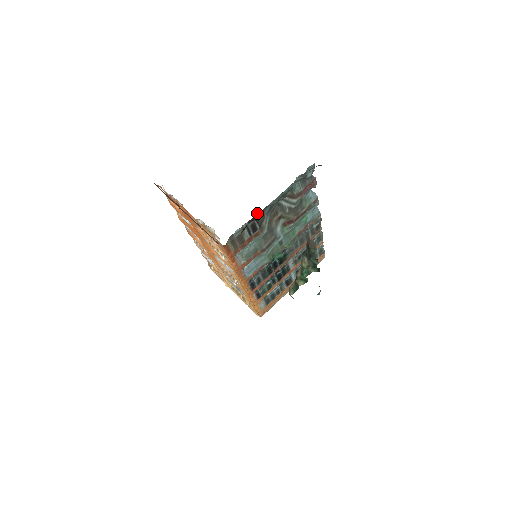
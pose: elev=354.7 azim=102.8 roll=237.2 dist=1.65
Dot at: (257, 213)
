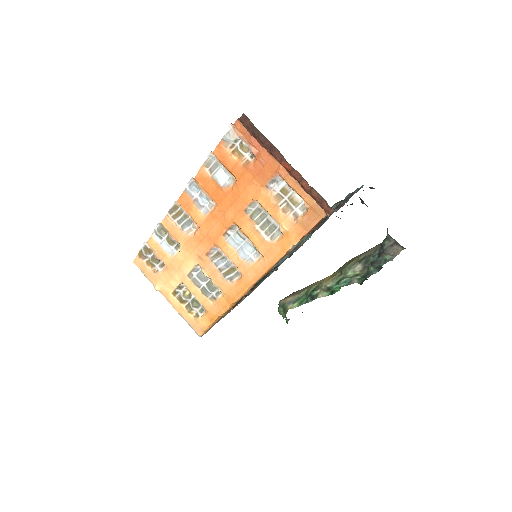
Dot at: (342, 201)
